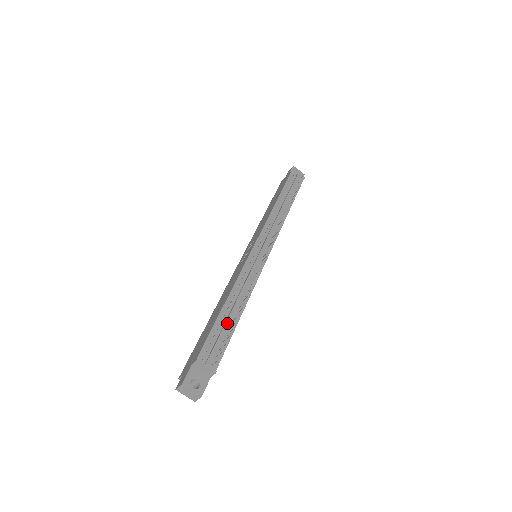
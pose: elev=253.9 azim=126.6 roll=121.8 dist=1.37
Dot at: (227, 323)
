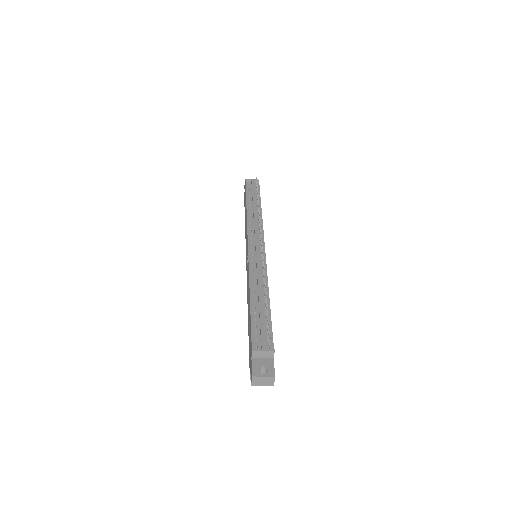
Dot at: (261, 311)
